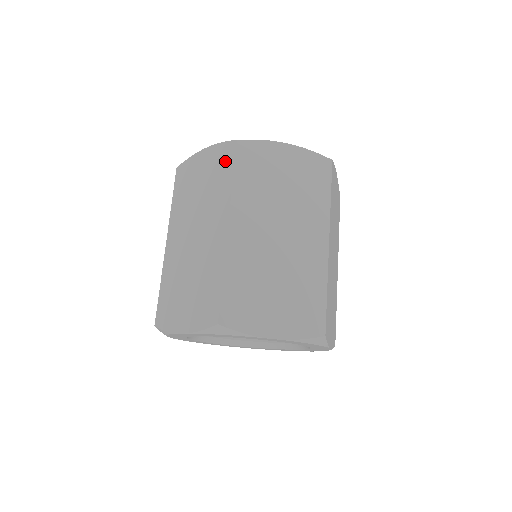
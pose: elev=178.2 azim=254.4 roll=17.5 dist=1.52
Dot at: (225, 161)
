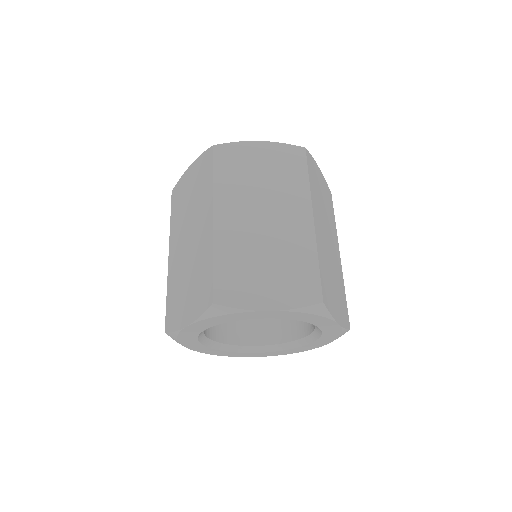
Dot at: (294, 161)
